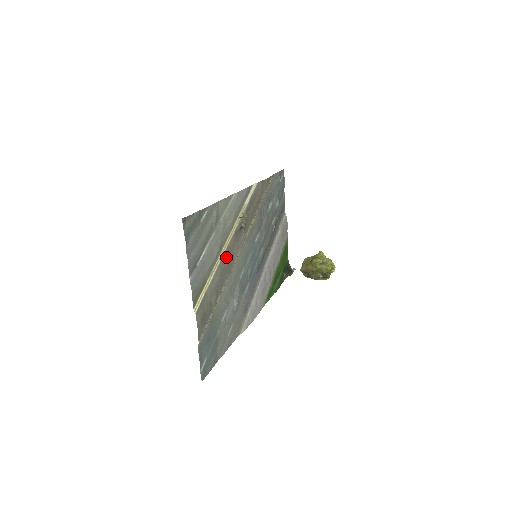
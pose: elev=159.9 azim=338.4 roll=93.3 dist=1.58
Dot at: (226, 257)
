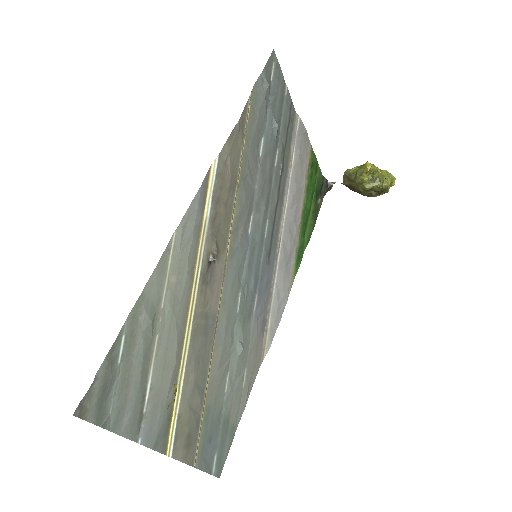
Dot at: (197, 333)
